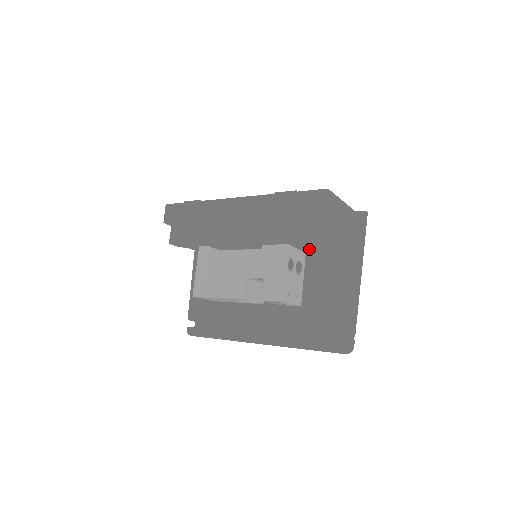
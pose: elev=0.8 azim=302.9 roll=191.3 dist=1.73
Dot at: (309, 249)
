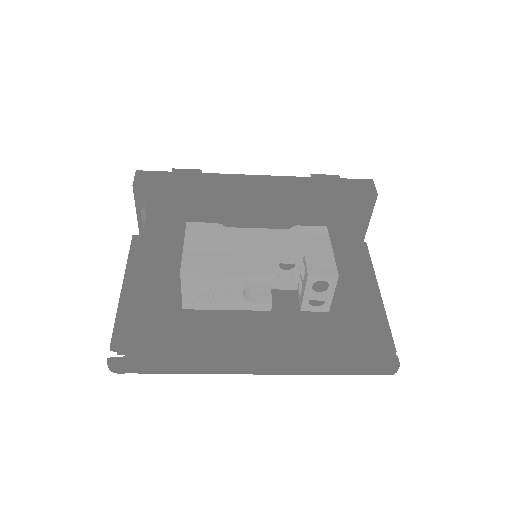
Dot at: (335, 248)
